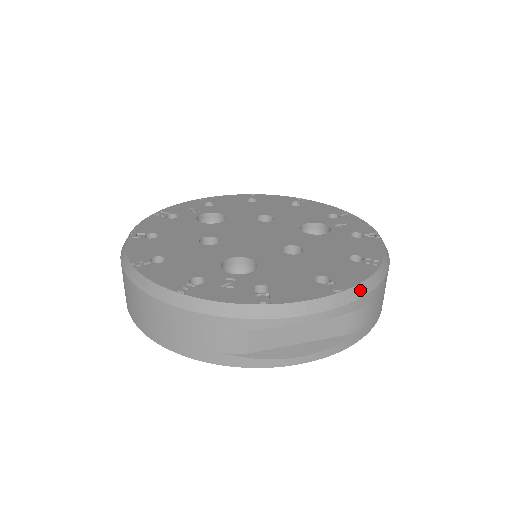
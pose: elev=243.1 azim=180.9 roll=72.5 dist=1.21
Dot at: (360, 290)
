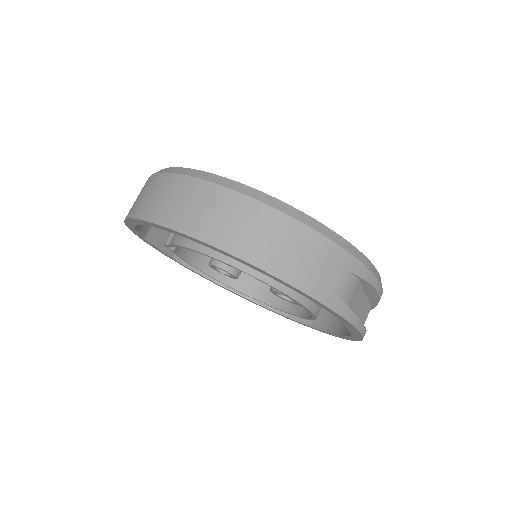
Dot at: occluded
